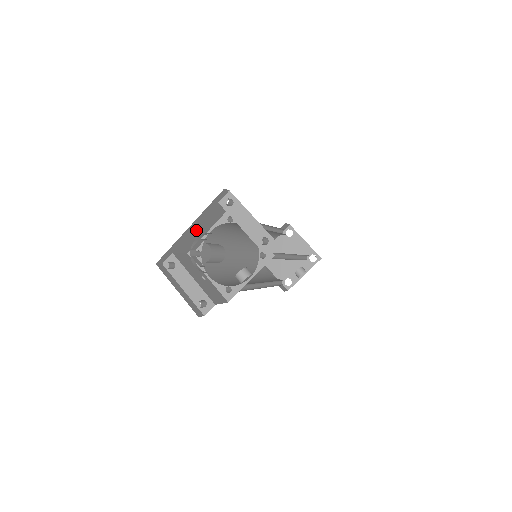
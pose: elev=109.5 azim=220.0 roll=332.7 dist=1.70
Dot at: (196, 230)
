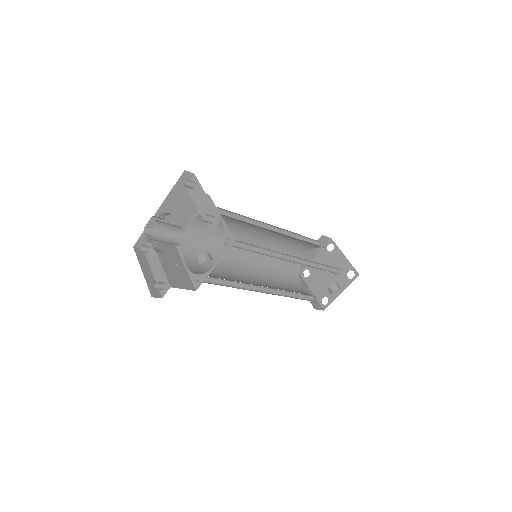
Dot at: (171, 216)
